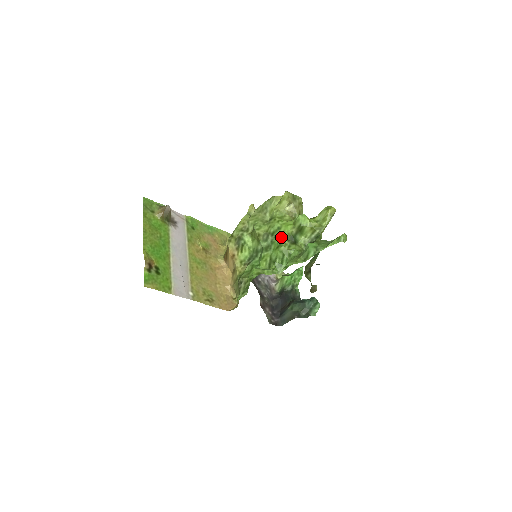
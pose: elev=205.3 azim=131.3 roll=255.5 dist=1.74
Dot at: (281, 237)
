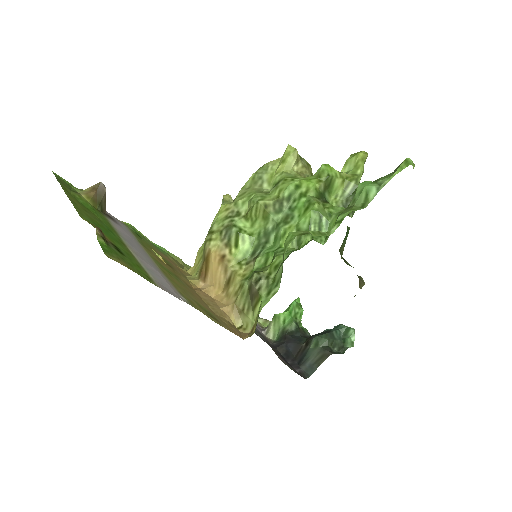
Dot at: (306, 196)
